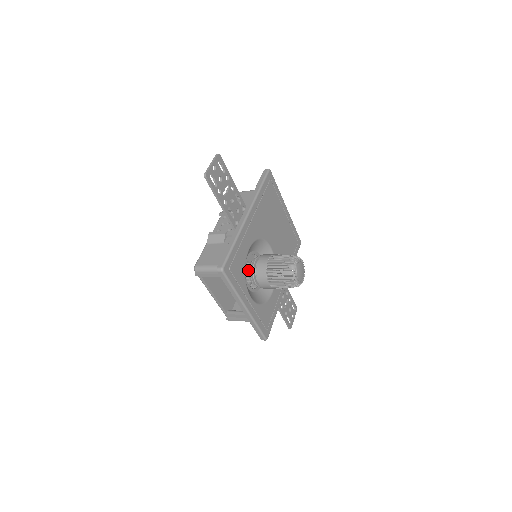
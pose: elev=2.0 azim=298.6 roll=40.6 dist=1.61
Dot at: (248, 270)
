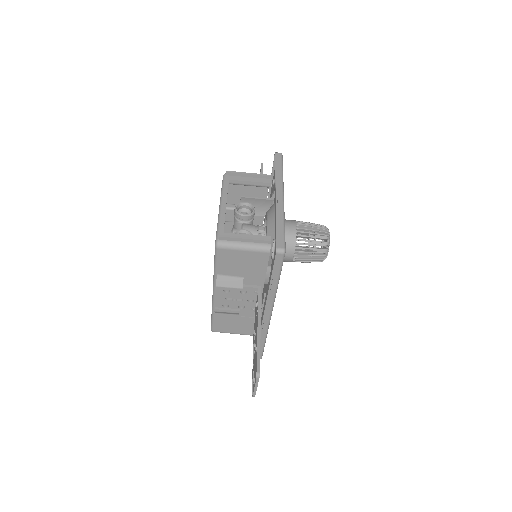
Dot at: occluded
